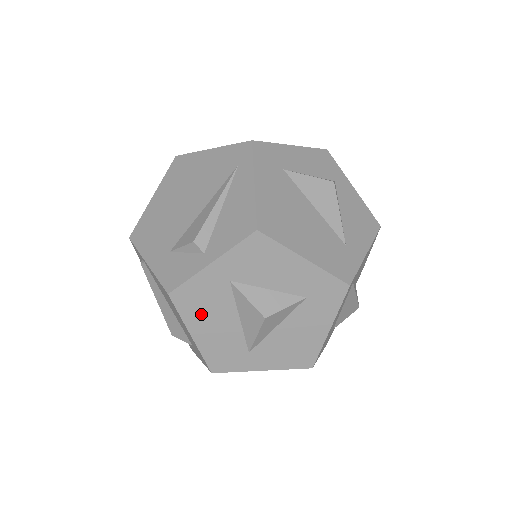
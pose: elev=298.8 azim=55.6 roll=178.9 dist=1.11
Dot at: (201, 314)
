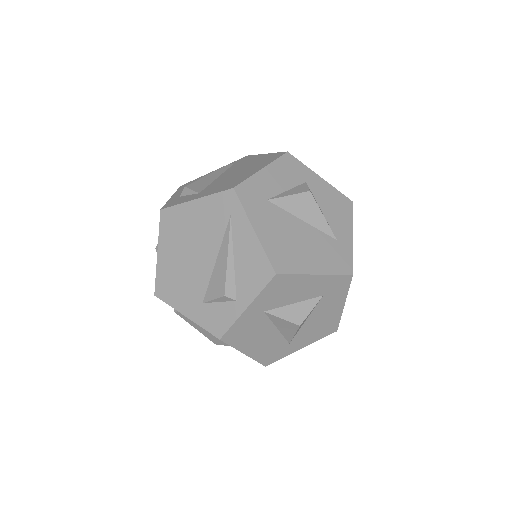
Dot at: (248, 339)
